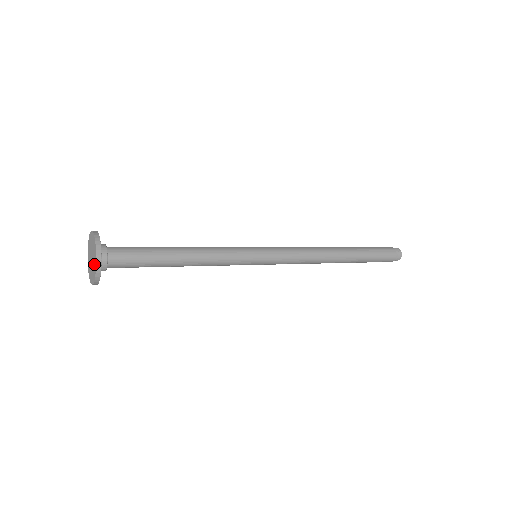
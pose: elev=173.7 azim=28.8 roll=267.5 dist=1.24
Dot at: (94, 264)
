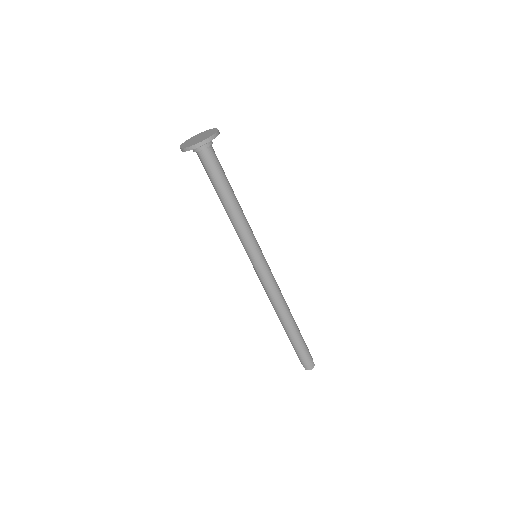
Dot at: (210, 134)
